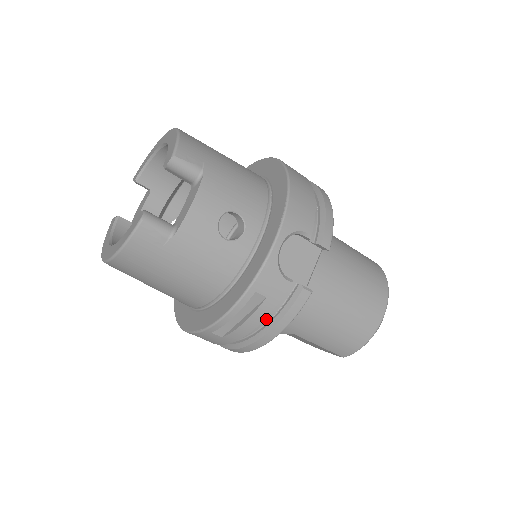
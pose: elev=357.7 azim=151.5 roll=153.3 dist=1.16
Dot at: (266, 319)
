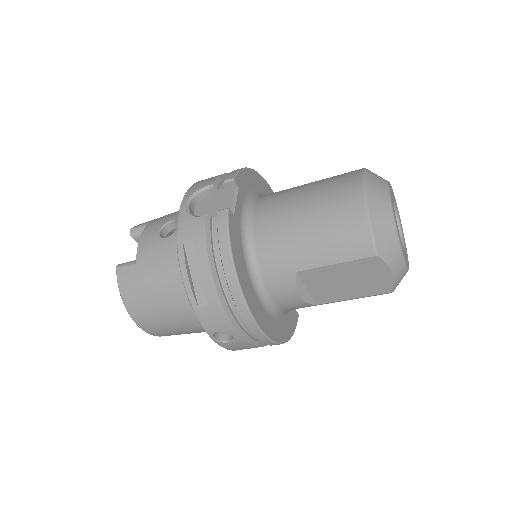
Dot at: (219, 260)
